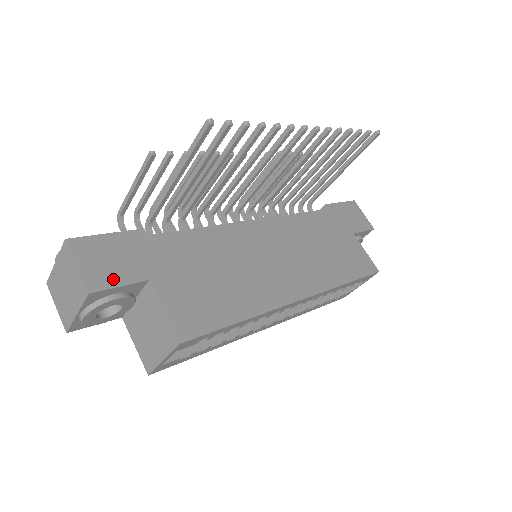
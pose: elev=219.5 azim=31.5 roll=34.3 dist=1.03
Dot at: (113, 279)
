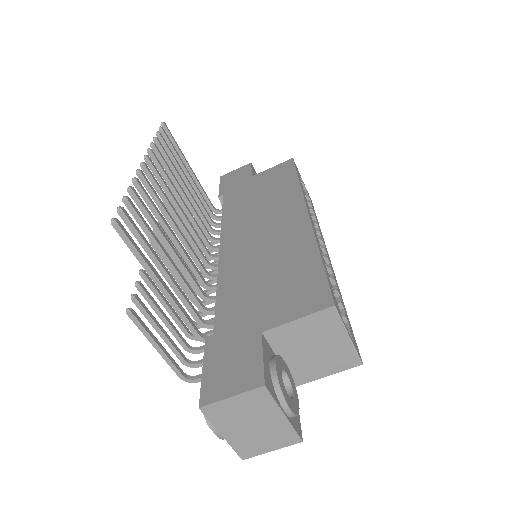
Dot at: (253, 364)
